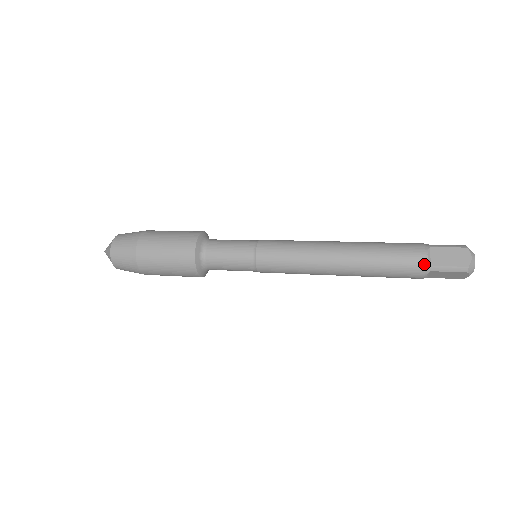
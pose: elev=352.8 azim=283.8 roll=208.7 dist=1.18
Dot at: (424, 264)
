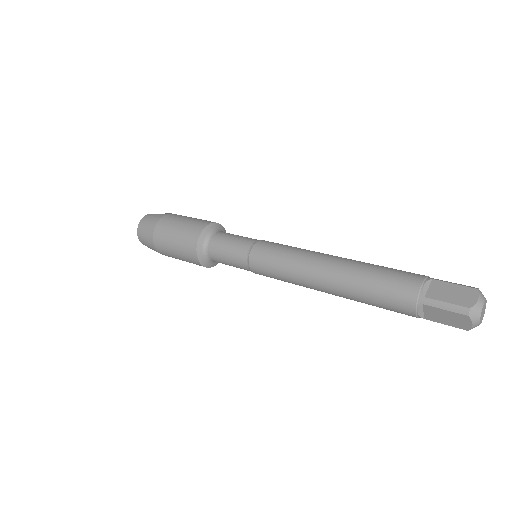
Dot at: occluded
